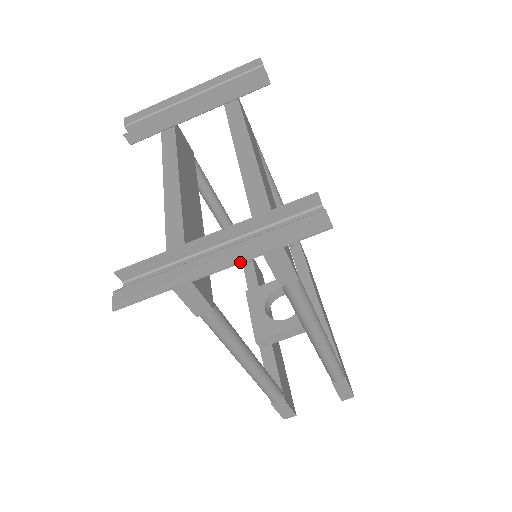
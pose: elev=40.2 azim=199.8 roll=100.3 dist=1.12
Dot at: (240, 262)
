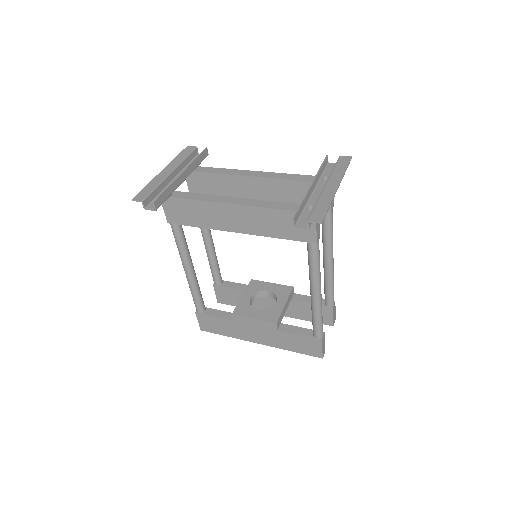
Dot at: (341, 180)
